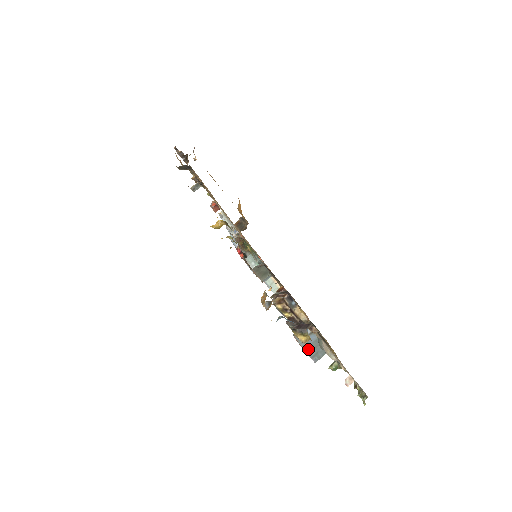
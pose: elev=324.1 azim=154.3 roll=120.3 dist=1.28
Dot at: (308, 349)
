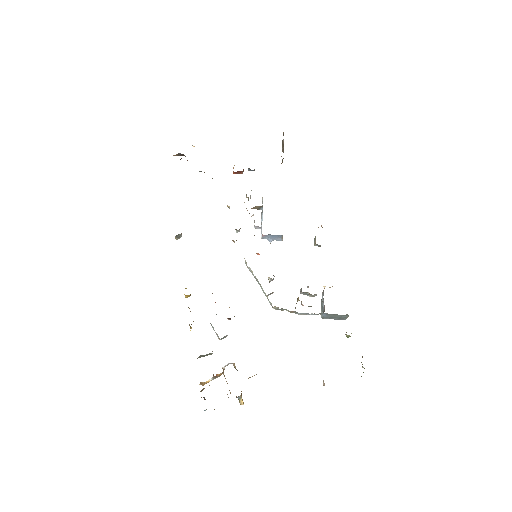
Dot at: (329, 318)
